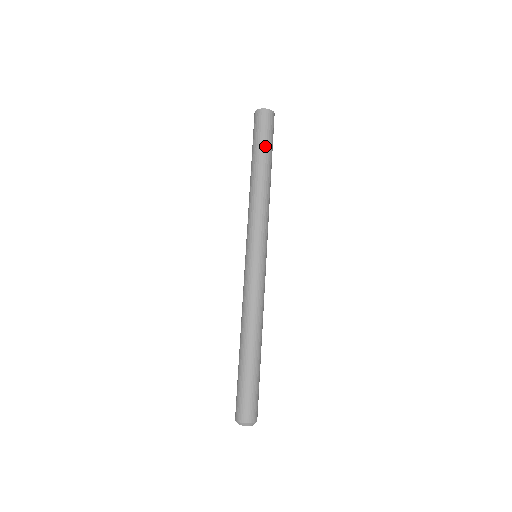
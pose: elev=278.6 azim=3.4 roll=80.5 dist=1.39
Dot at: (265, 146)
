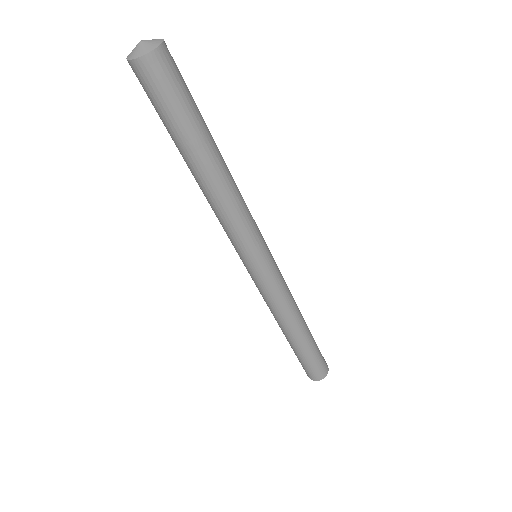
Dot at: (188, 124)
